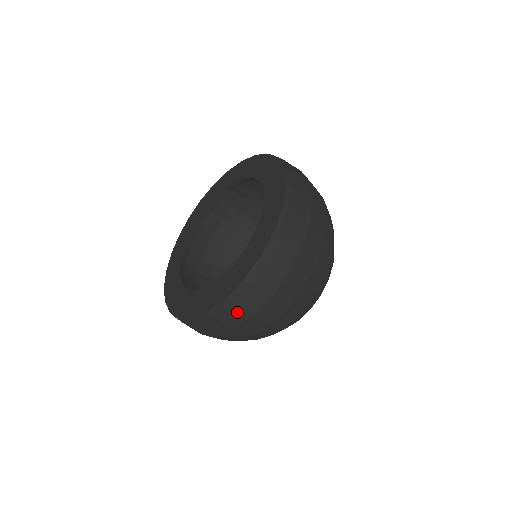
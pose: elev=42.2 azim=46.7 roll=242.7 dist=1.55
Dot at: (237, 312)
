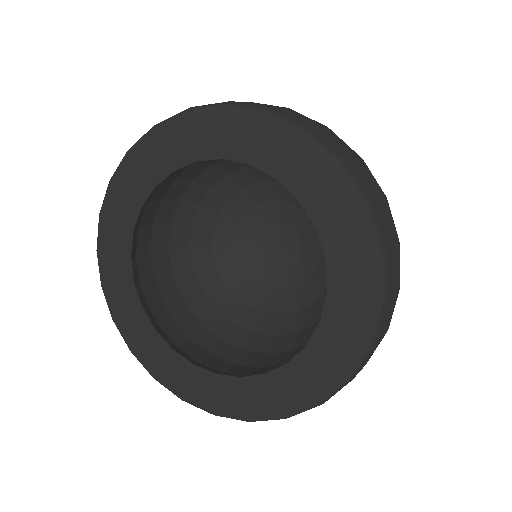
Dot at: occluded
